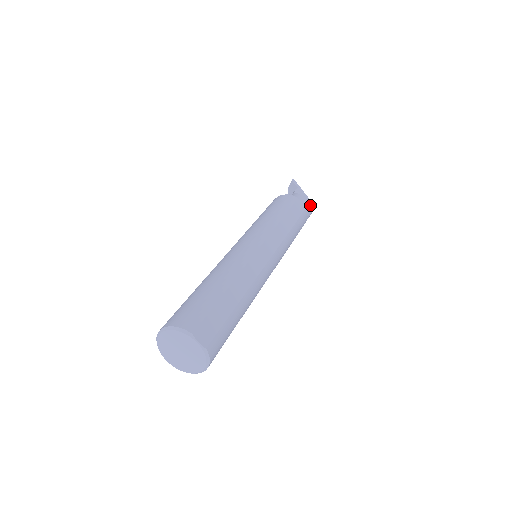
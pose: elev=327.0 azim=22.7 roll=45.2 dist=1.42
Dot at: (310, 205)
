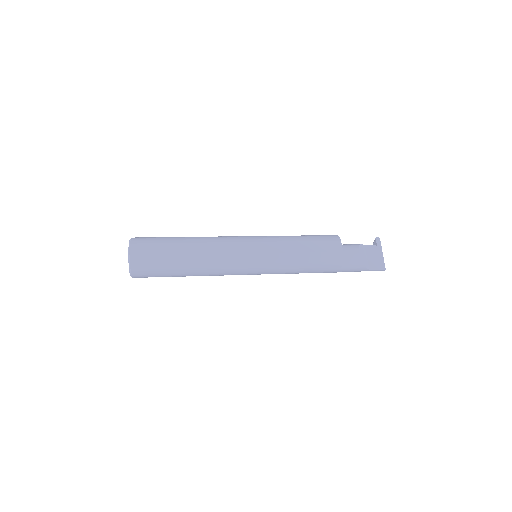
Dot at: (360, 256)
